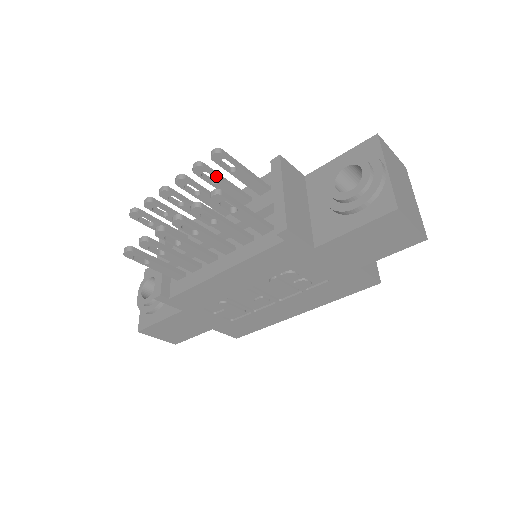
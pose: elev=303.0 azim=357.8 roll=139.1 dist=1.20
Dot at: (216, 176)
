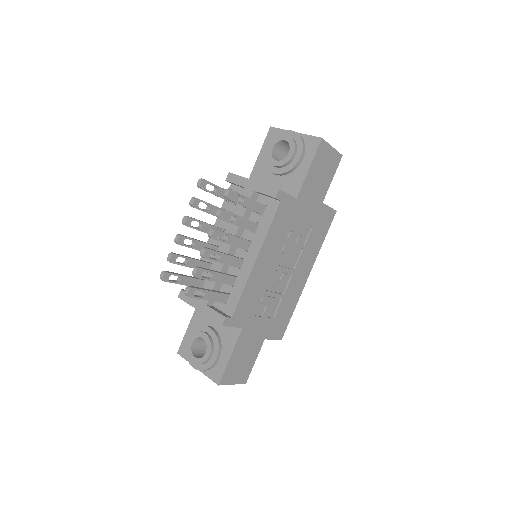
Dot at: occluded
